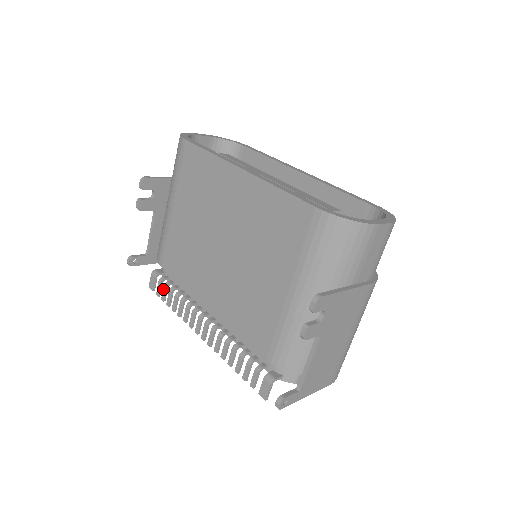
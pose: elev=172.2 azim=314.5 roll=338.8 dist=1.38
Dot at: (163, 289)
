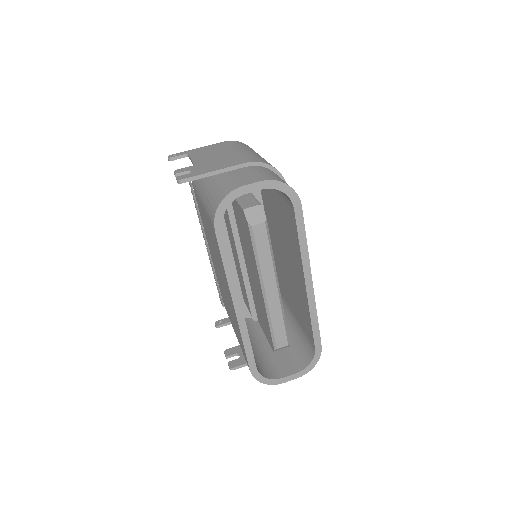
Dot at: (192, 193)
